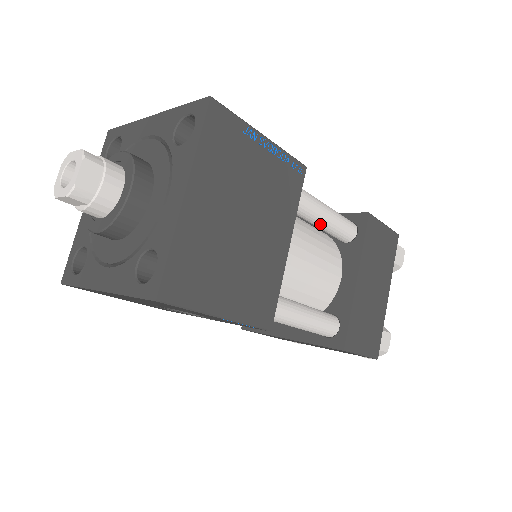
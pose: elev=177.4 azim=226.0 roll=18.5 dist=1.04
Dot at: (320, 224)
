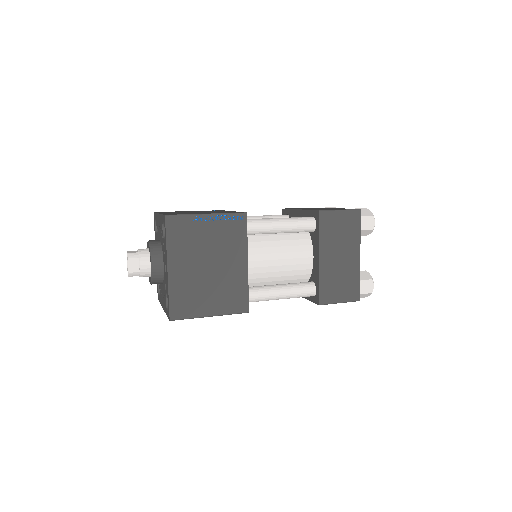
Dot at: occluded
